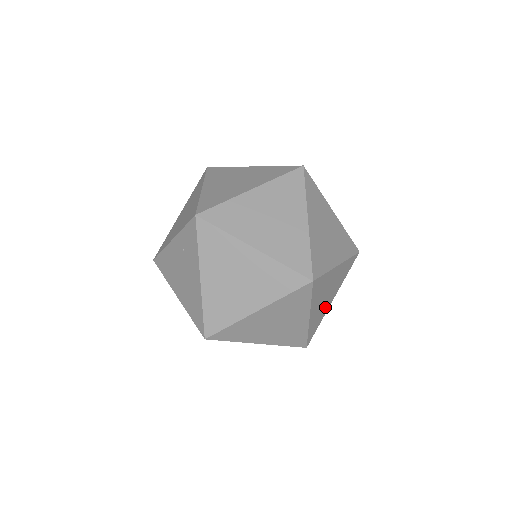
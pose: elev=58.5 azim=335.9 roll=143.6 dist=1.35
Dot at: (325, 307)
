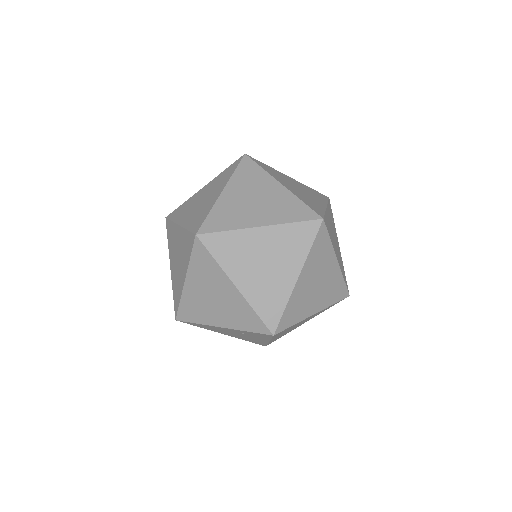
Dot at: occluded
